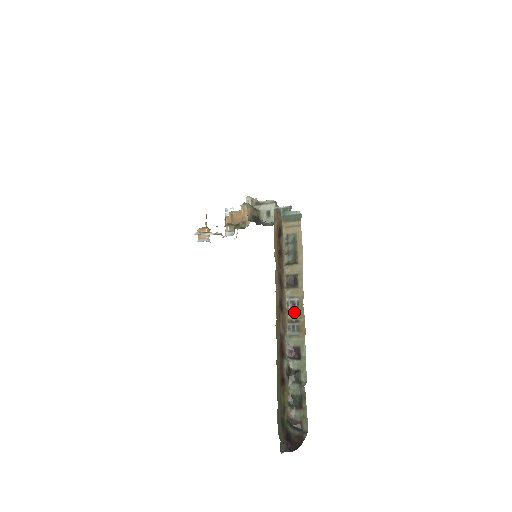
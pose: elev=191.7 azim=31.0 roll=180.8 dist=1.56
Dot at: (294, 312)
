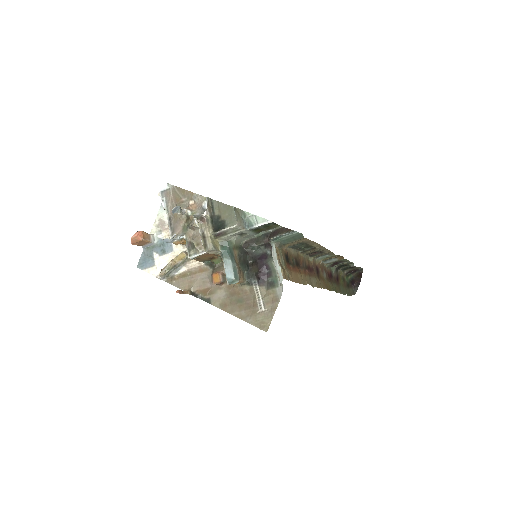
Dot at: (326, 258)
